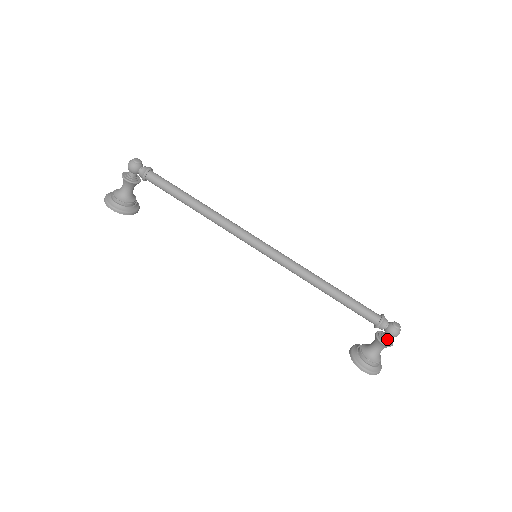
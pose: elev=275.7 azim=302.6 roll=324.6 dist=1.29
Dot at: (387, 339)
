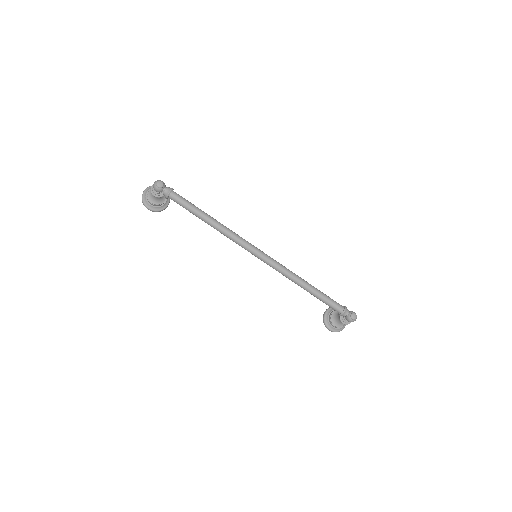
Dot at: occluded
